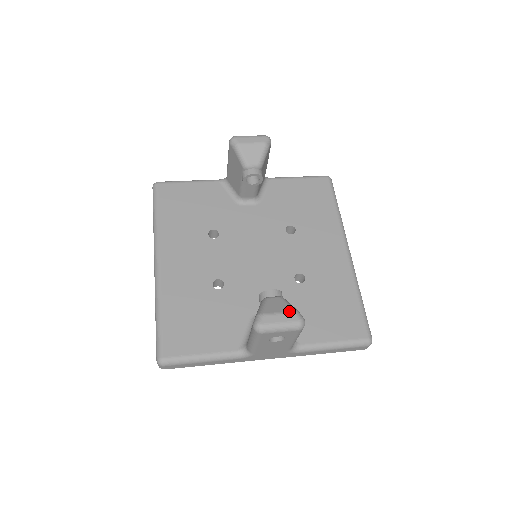
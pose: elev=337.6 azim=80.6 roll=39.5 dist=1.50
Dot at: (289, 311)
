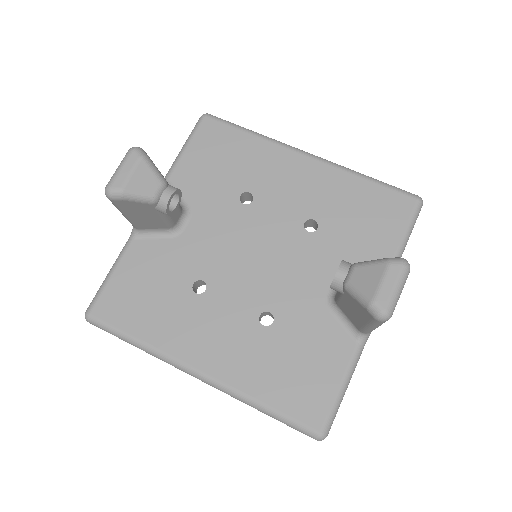
Dot at: (385, 269)
